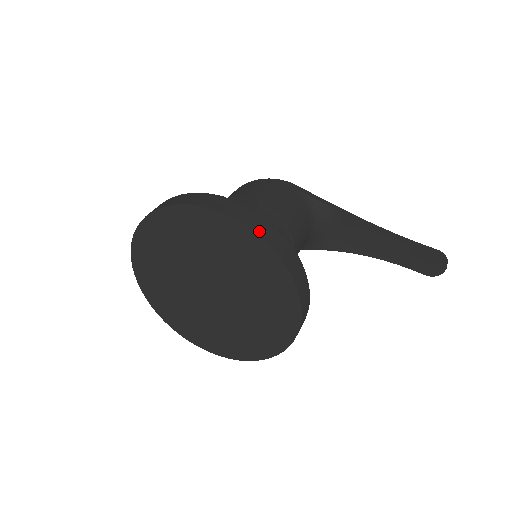
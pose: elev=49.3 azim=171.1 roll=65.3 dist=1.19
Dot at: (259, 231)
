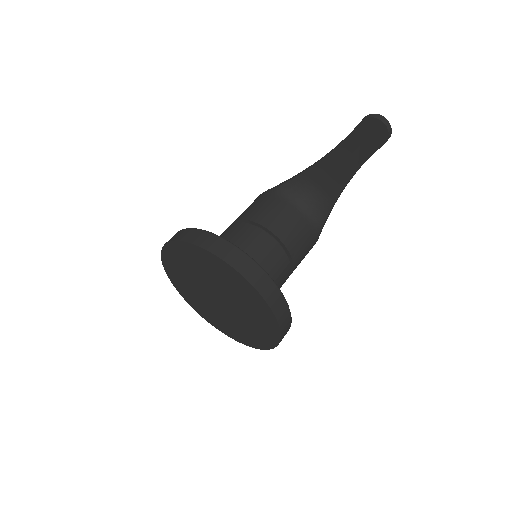
Dot at: (174, 239)
